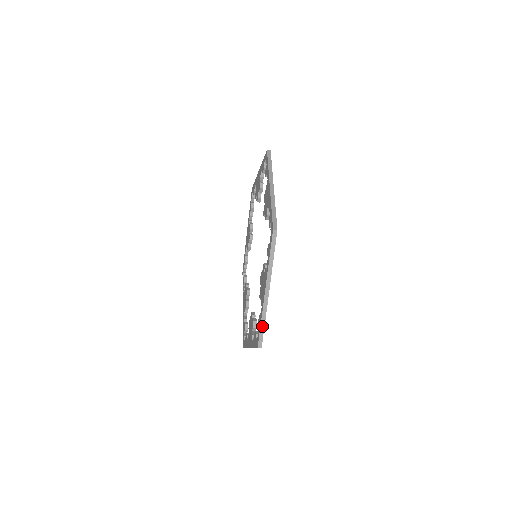
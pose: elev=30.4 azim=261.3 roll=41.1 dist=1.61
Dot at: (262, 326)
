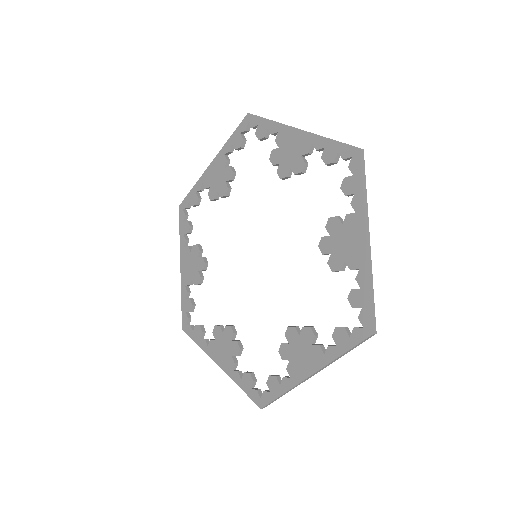
Dot at: (372, 295)
